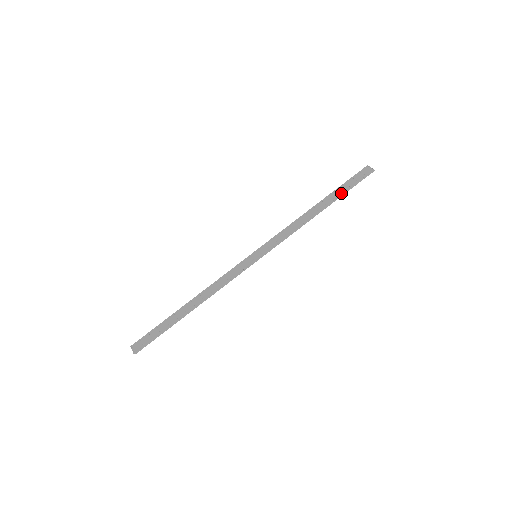
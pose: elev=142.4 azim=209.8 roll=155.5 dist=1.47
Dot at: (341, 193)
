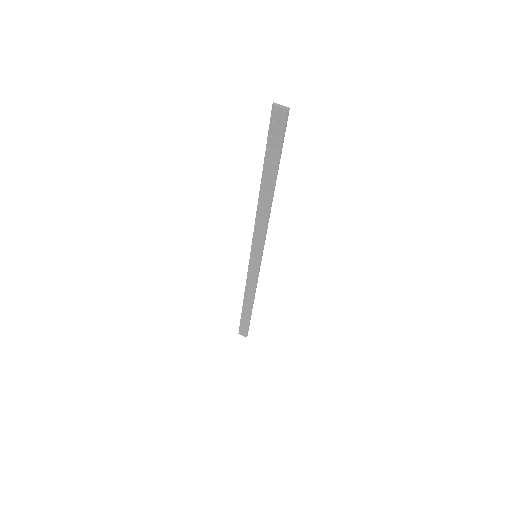
Dot at: (276, 165)
